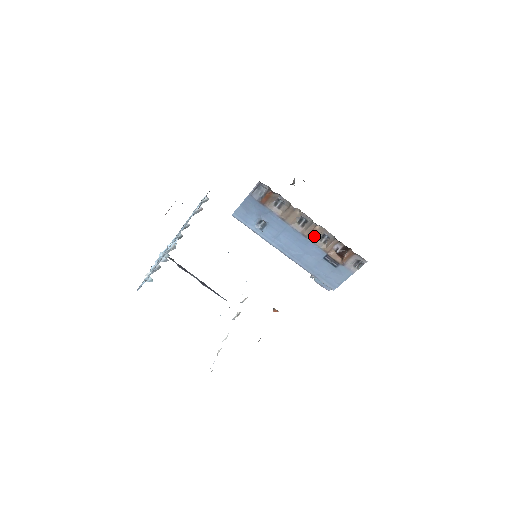
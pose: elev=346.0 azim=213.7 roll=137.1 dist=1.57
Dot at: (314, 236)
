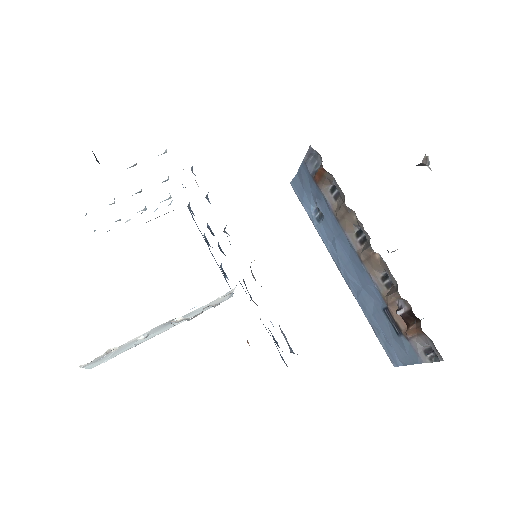
Dot at: (373, 267)
